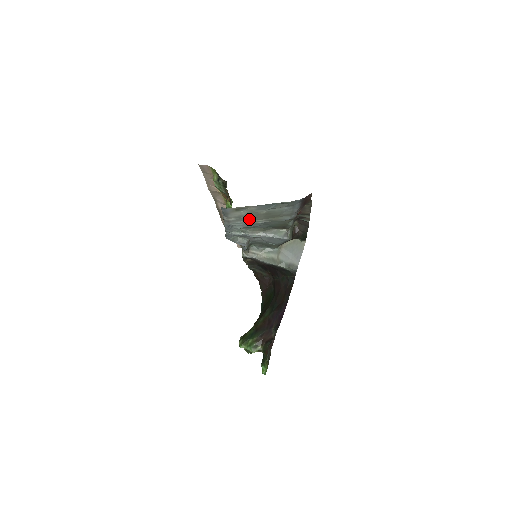
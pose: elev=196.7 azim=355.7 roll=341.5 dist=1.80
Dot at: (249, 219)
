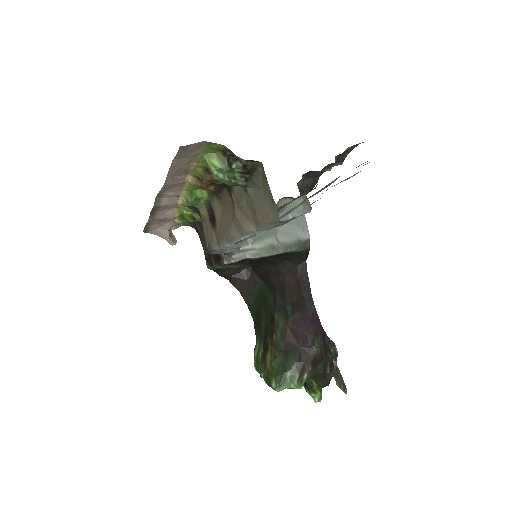
Dot at: (286, 212)
